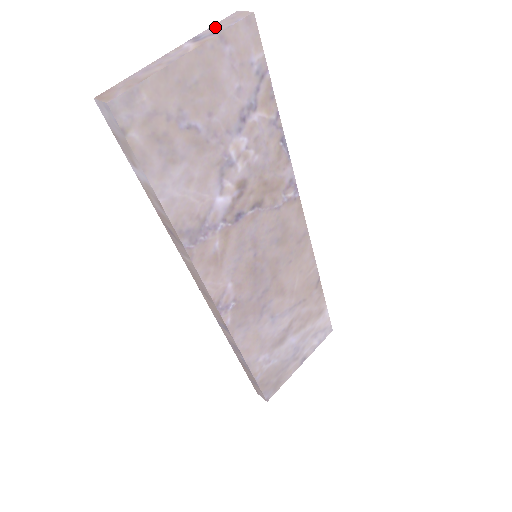
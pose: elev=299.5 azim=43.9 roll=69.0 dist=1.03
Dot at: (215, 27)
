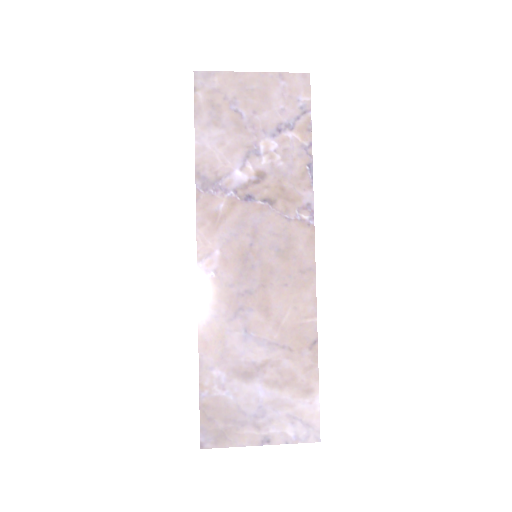
Dot at: occluded
